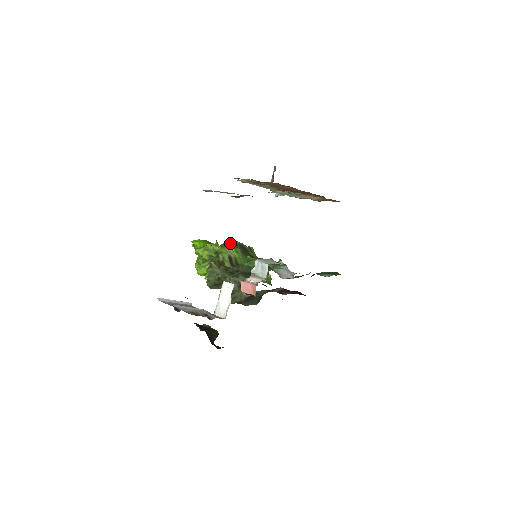
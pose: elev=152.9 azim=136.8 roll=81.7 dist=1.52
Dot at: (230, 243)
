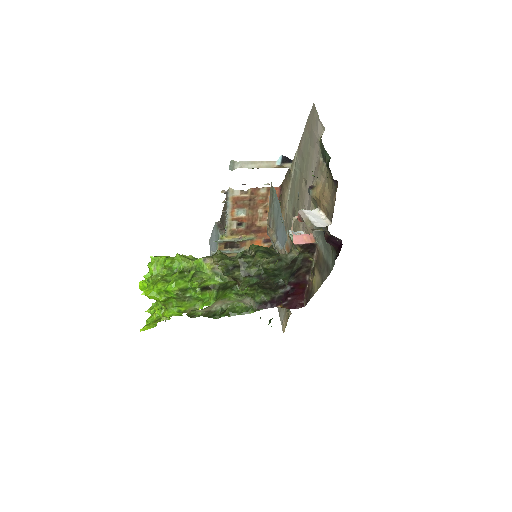
Dot at: occluded
